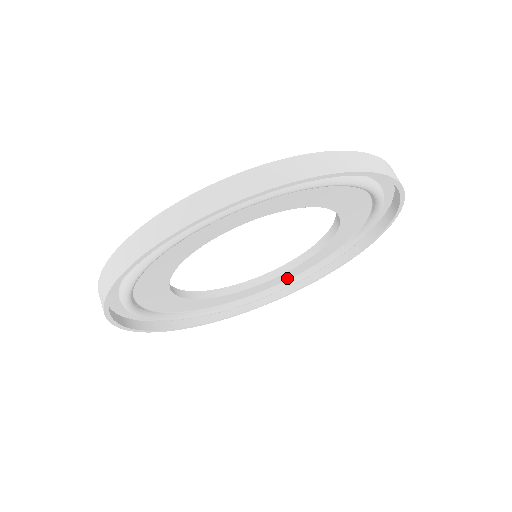
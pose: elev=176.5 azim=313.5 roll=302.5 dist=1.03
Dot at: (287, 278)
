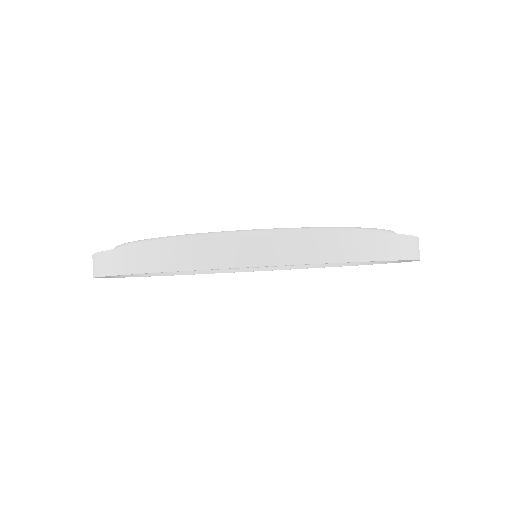
Dot at: occluded
